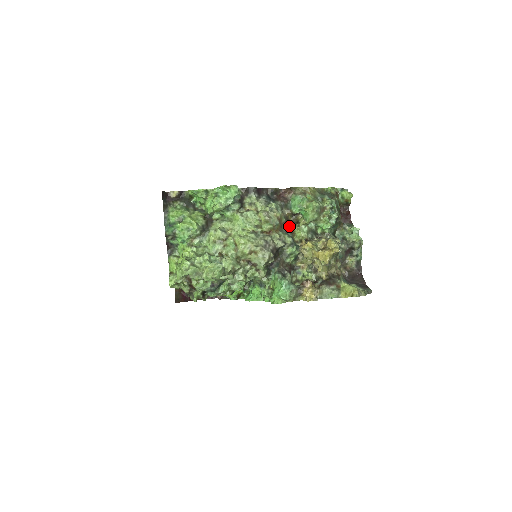
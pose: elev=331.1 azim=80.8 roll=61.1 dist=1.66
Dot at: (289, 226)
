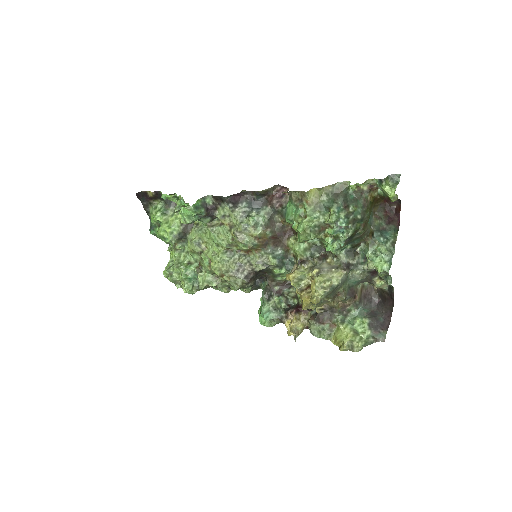
Dot at: (282, 239)
